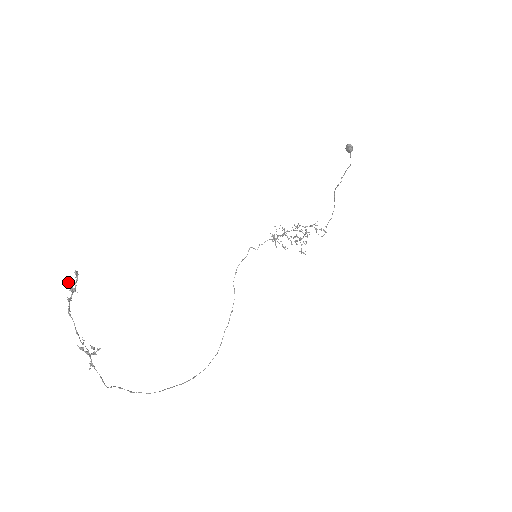
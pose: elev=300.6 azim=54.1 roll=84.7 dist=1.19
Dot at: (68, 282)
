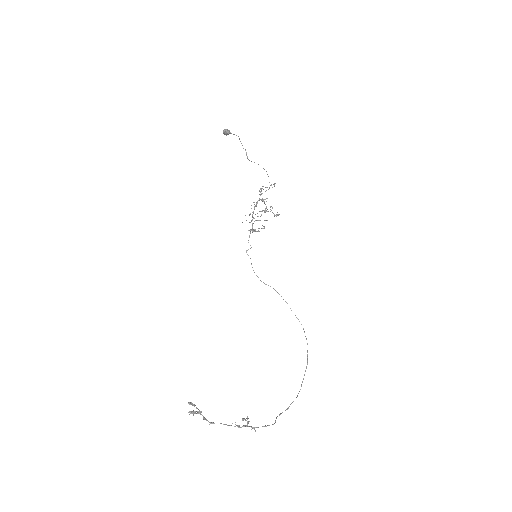
Dot at: (192, 412)
